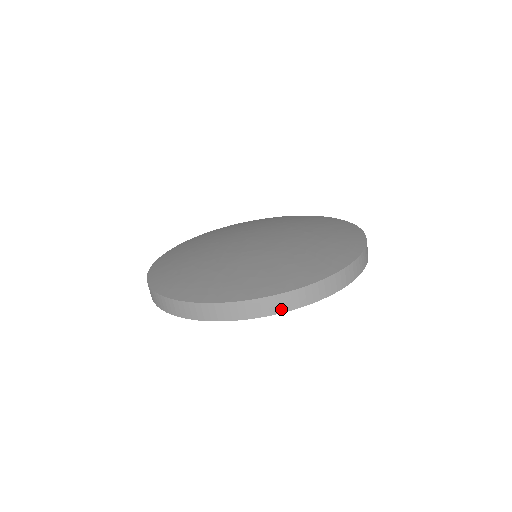
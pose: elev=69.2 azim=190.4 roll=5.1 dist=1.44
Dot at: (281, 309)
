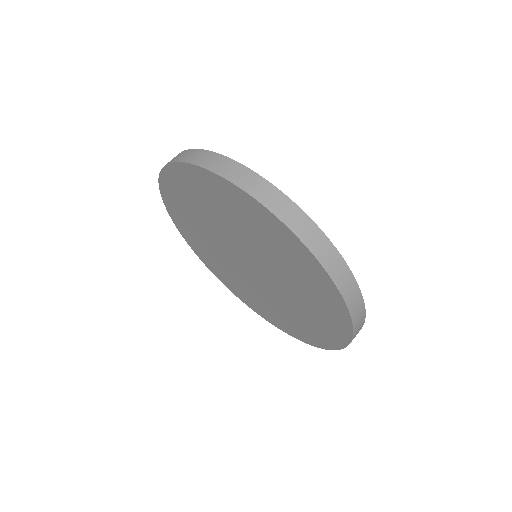
Dot at: (270, 205)
